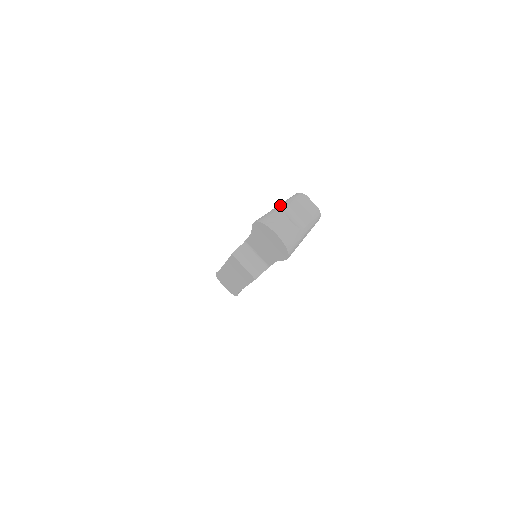
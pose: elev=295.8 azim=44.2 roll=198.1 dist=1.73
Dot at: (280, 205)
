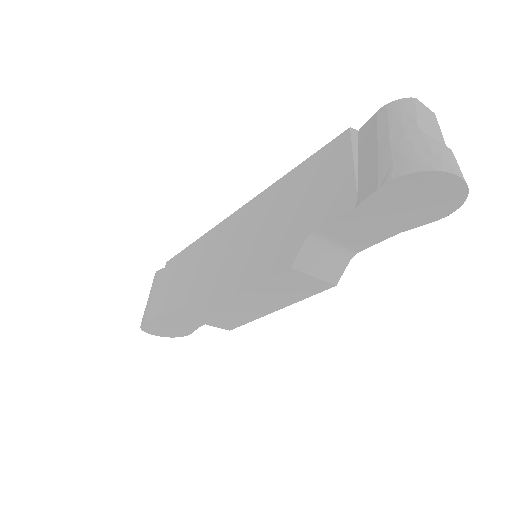
Dot at: (400, 131)
